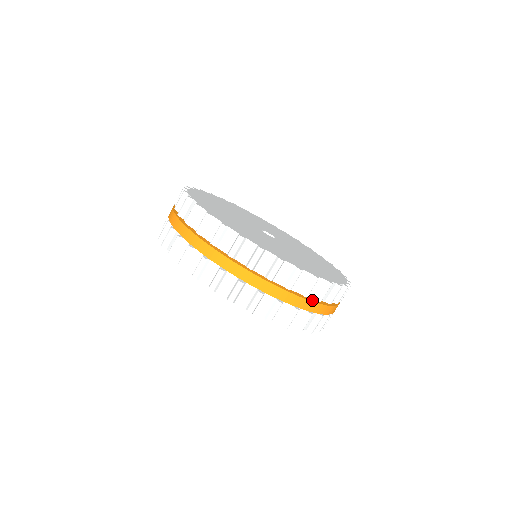
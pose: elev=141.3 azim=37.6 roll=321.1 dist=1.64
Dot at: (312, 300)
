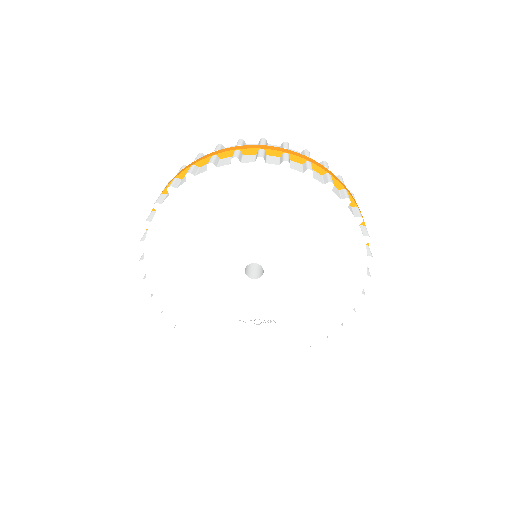
Dot at: occluded
